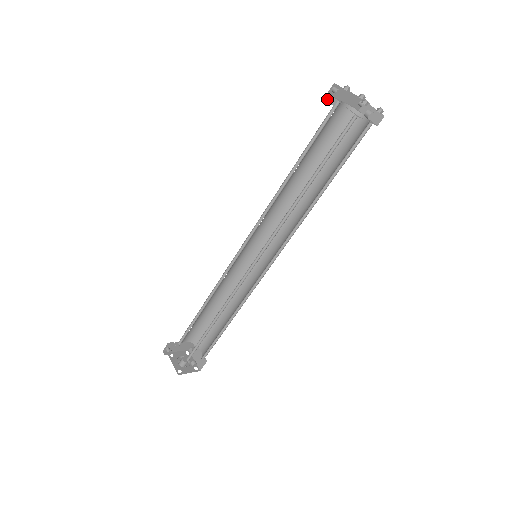
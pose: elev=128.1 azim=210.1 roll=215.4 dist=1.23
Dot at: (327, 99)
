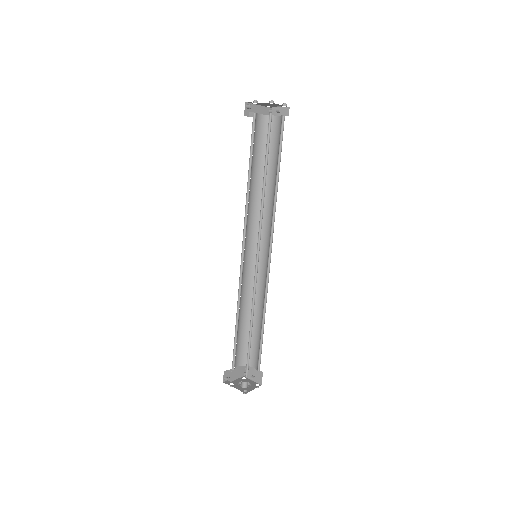
Dot at: (246, 115)
